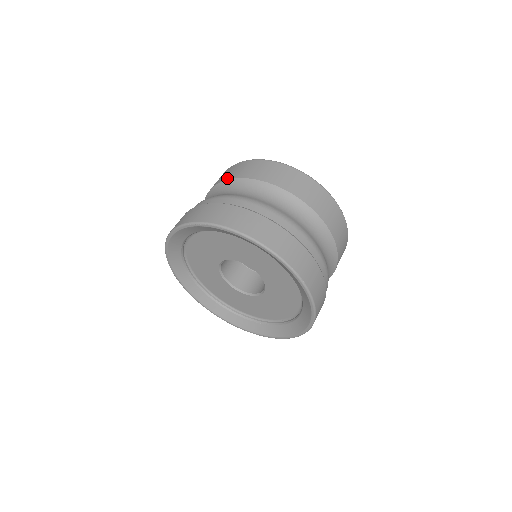
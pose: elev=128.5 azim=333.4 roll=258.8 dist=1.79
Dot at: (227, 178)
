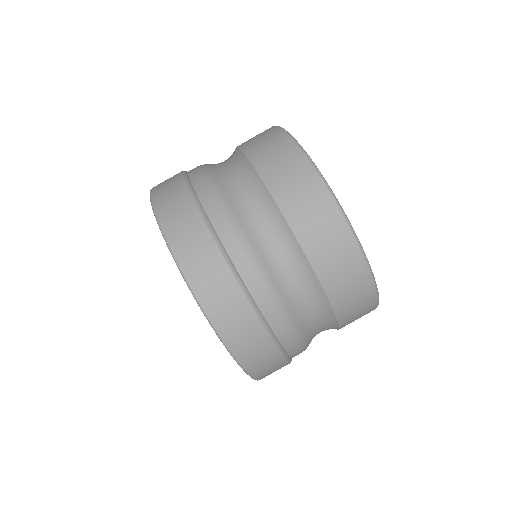
Dot at: (258, 167)
